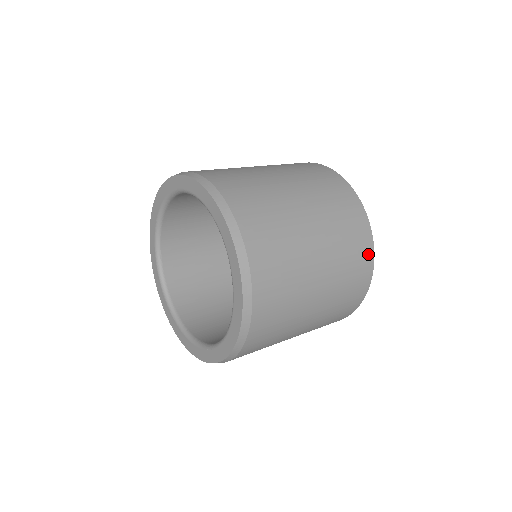
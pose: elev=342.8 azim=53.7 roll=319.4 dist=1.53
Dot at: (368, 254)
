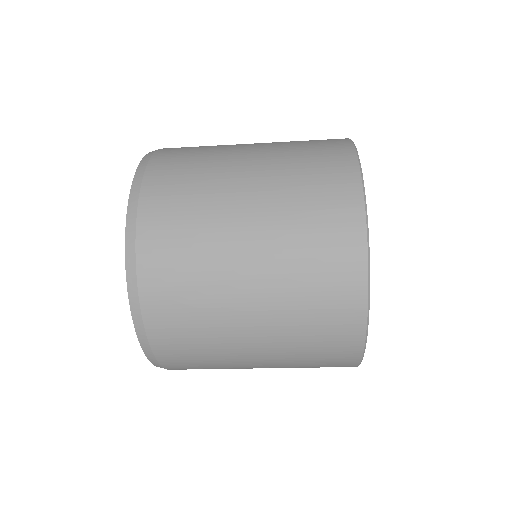
Dot at: (354, 304)
